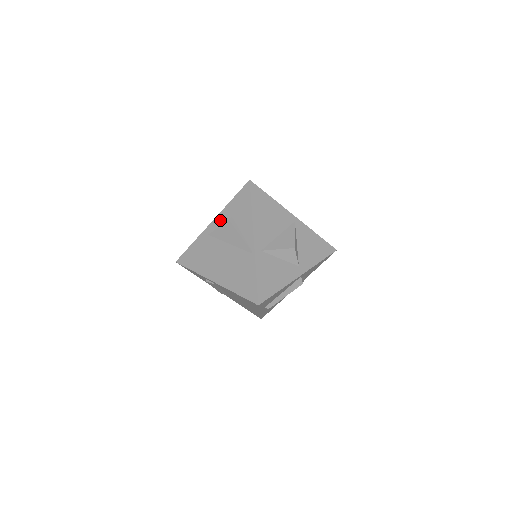
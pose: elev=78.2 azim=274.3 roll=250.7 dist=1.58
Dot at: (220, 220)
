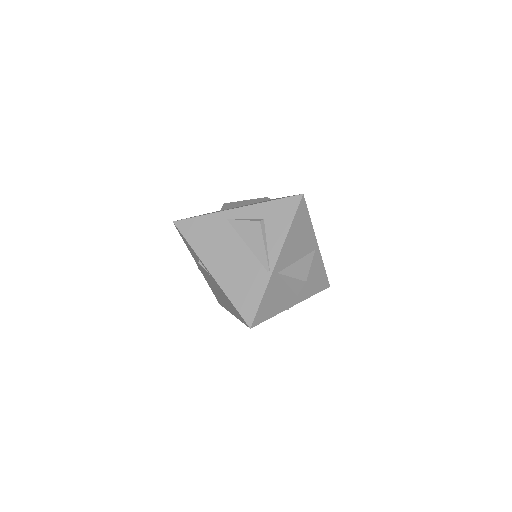
Dot at: (248, 213)
